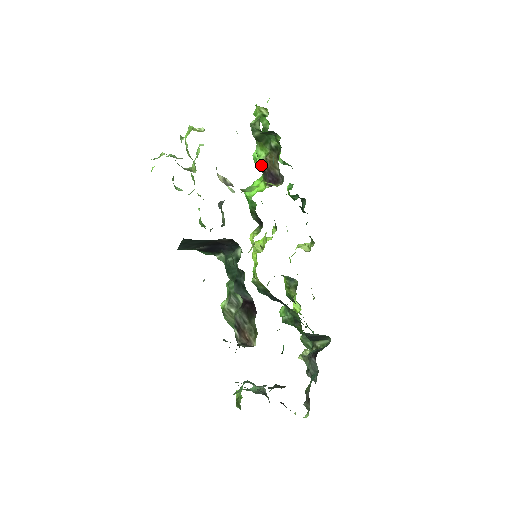
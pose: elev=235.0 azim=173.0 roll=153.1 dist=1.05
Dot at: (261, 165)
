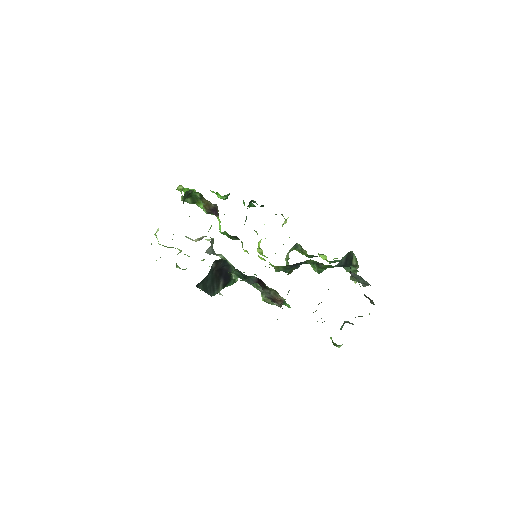
Dot at: (206, 212)
